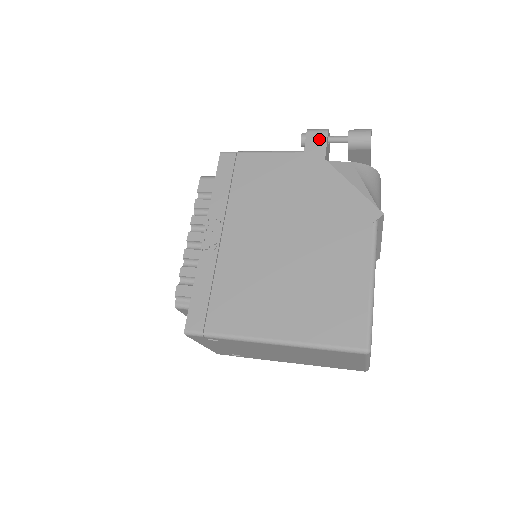
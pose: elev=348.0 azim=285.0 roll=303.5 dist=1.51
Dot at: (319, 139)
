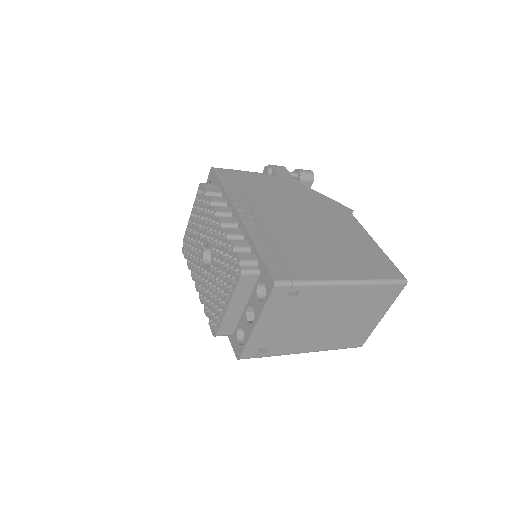
Dot at: (283, 170)
